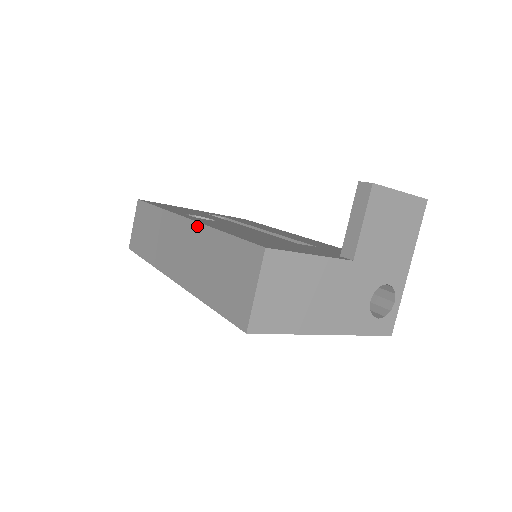
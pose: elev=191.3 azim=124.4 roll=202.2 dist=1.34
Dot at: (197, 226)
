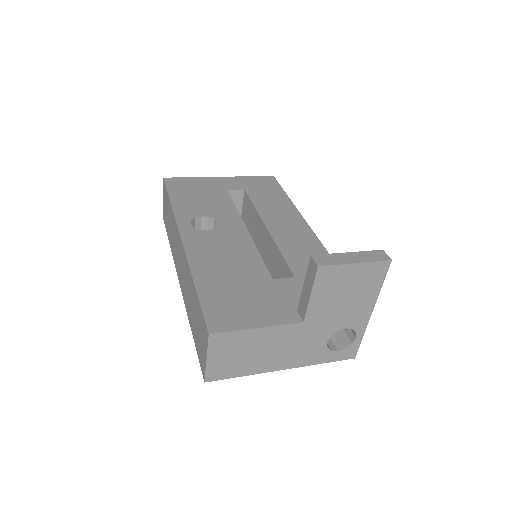
Dot at: (186, 259)
